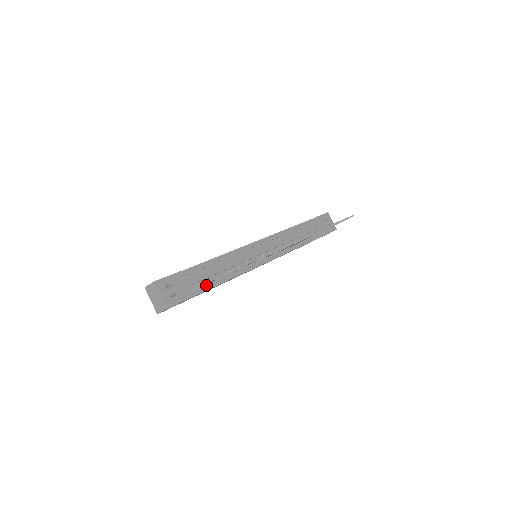
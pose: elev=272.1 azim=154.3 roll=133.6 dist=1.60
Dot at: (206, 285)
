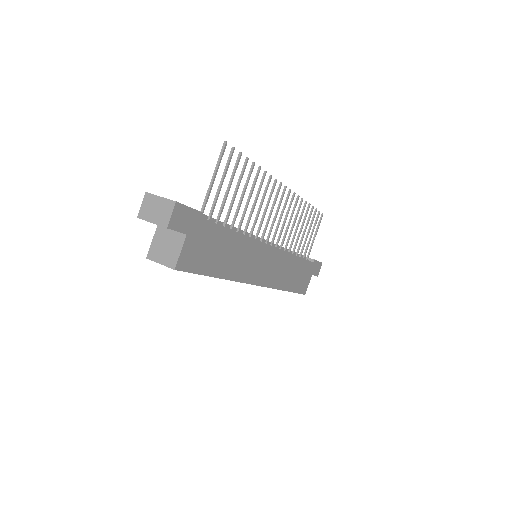
Dot at: occluded
